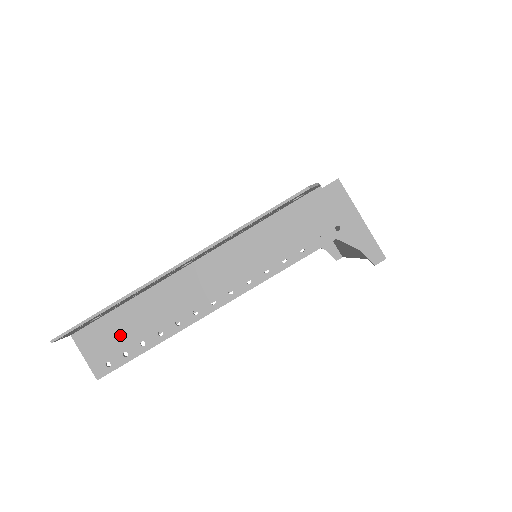
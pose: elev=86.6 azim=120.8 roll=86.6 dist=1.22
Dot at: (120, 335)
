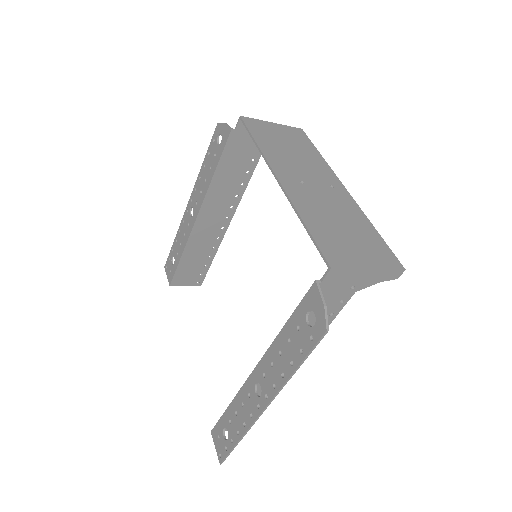
Dot at: occluded
